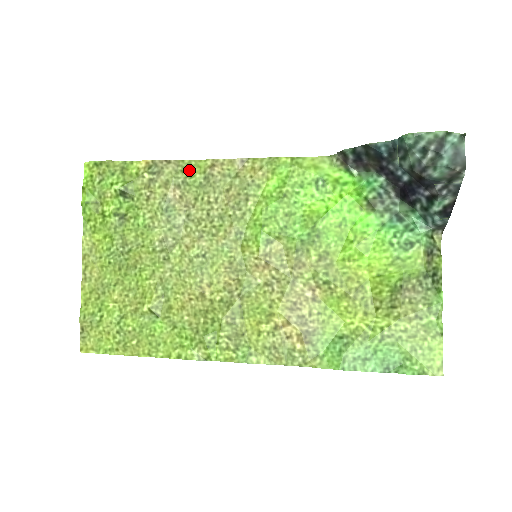
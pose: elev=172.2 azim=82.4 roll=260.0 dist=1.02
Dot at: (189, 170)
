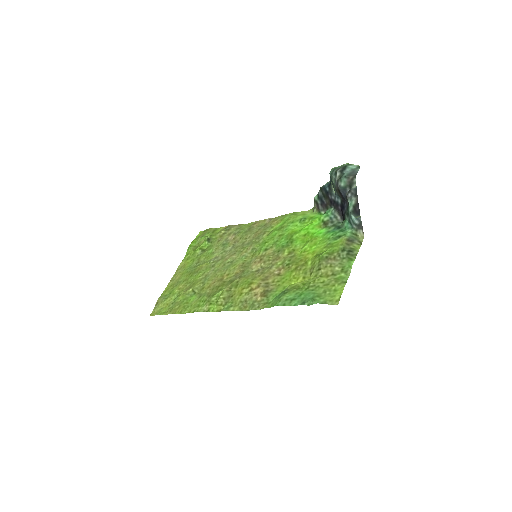
Dot at: (243, 227)
